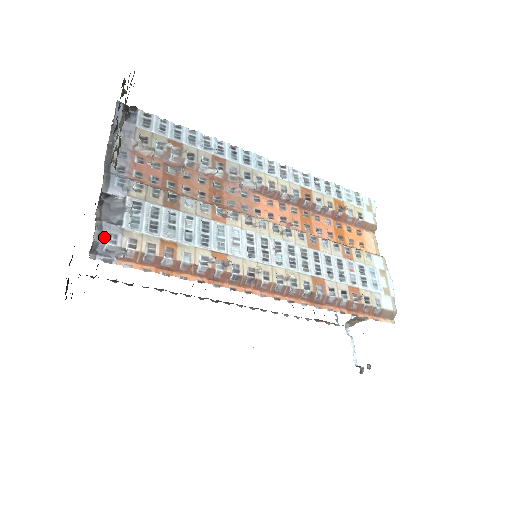
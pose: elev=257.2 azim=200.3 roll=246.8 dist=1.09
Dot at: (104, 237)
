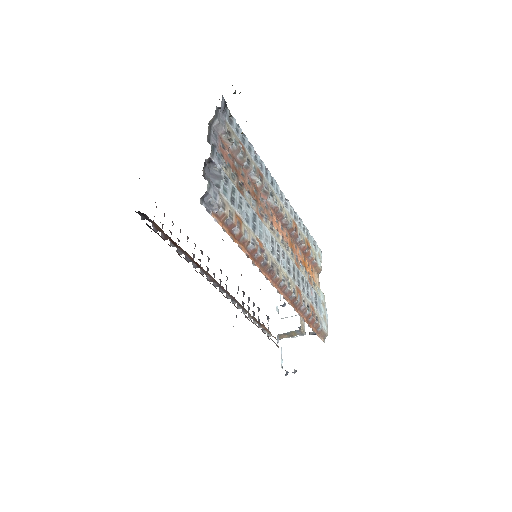
Dot at: (211, 191)
